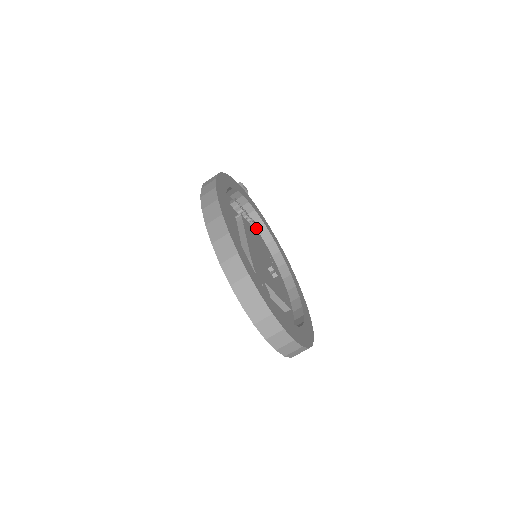
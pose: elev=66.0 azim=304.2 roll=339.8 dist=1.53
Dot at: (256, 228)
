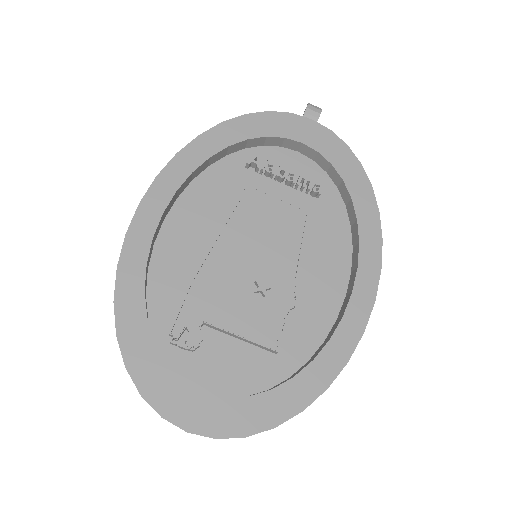
Dot at: (306, 189)
